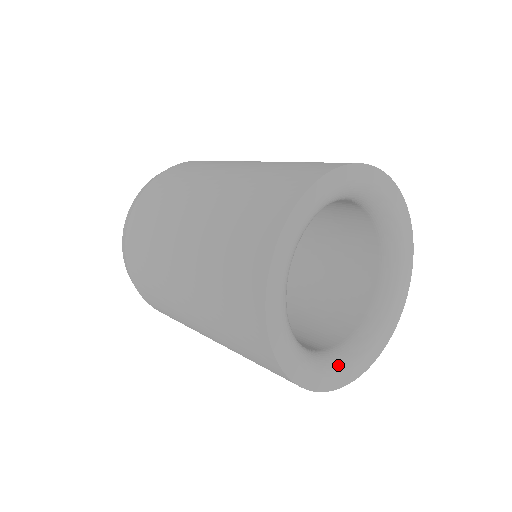
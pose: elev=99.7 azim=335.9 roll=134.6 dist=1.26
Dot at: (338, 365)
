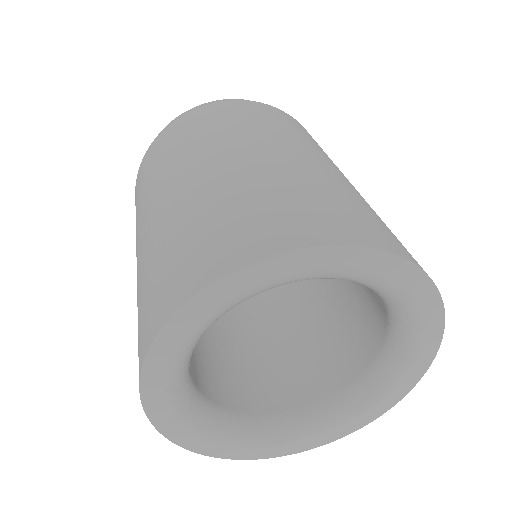
Dot at: (347, 415)
